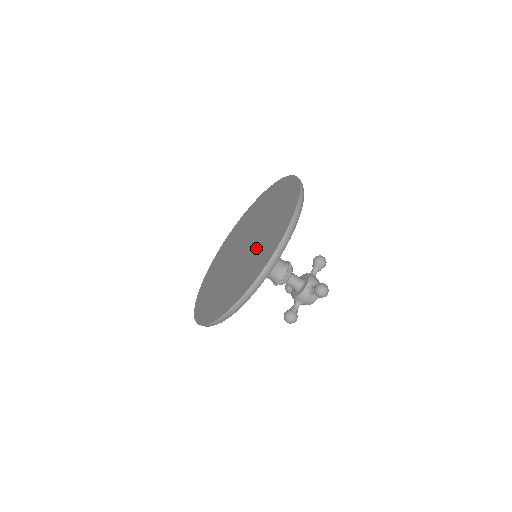
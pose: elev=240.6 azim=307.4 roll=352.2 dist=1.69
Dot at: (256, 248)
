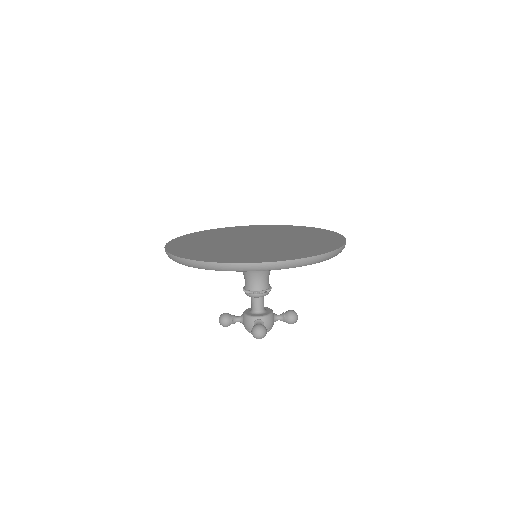
Dot at: (296, 239)
